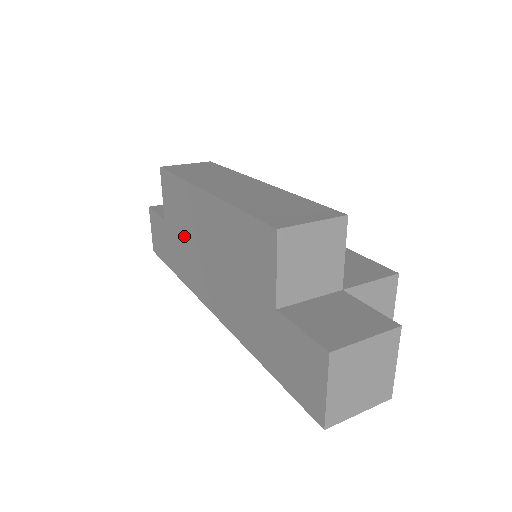
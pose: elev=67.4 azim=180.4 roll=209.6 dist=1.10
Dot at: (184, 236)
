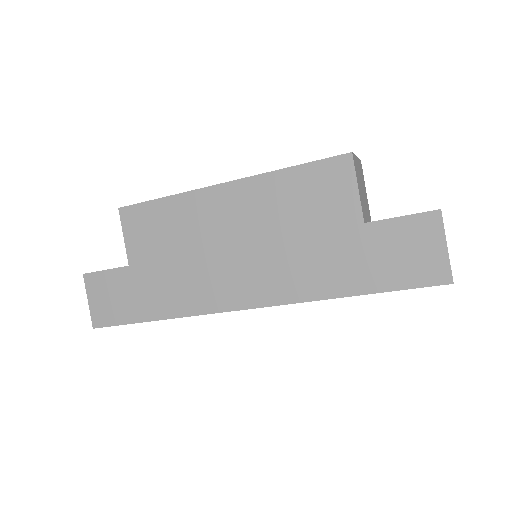
Dot at: (181, 257)
